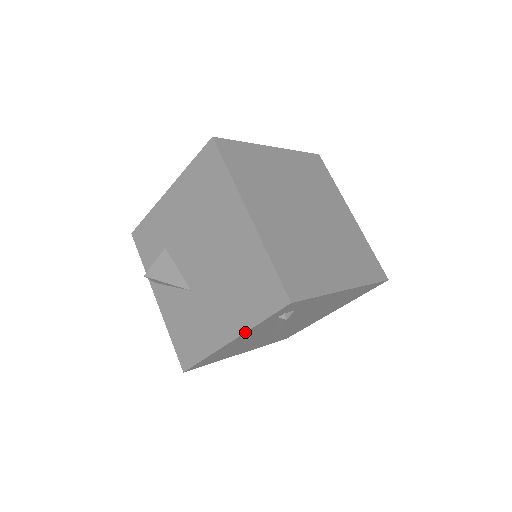
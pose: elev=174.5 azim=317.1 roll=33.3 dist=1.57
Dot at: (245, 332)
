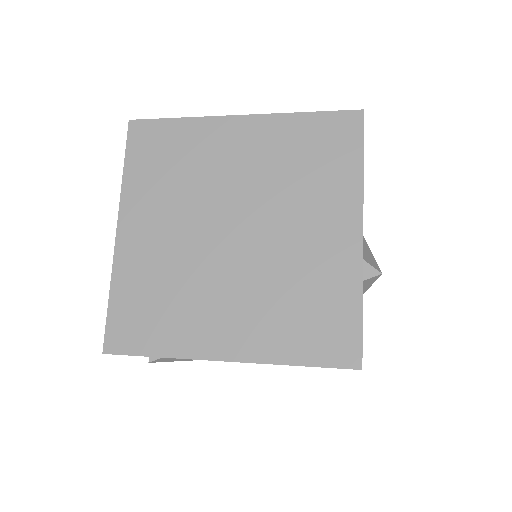
Dot at: occluded
